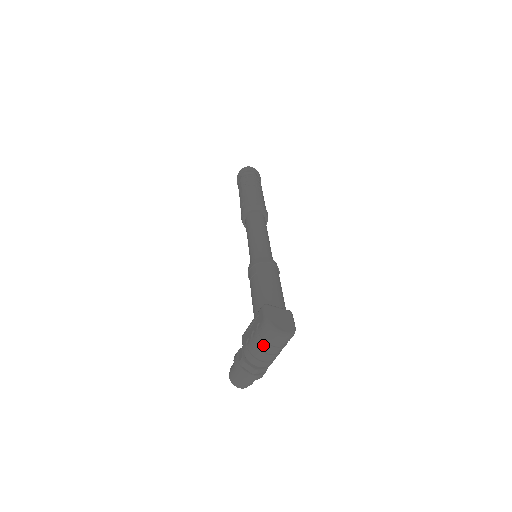
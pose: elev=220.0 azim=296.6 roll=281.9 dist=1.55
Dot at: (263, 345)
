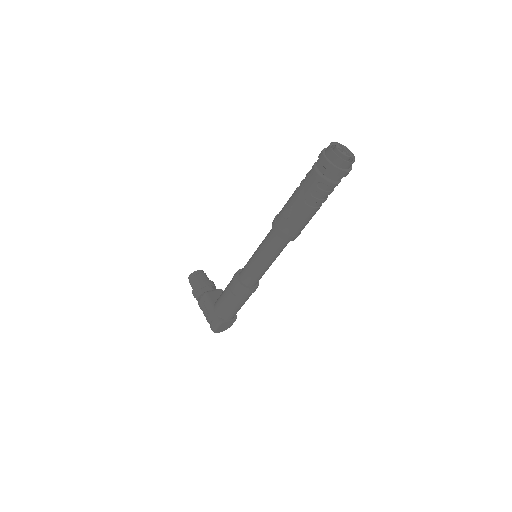
Dot at: occluded
